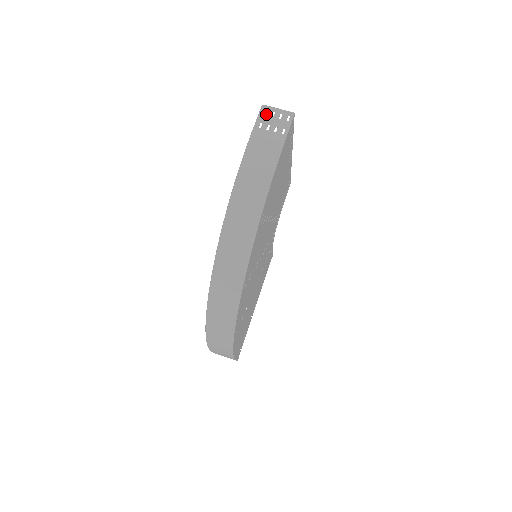
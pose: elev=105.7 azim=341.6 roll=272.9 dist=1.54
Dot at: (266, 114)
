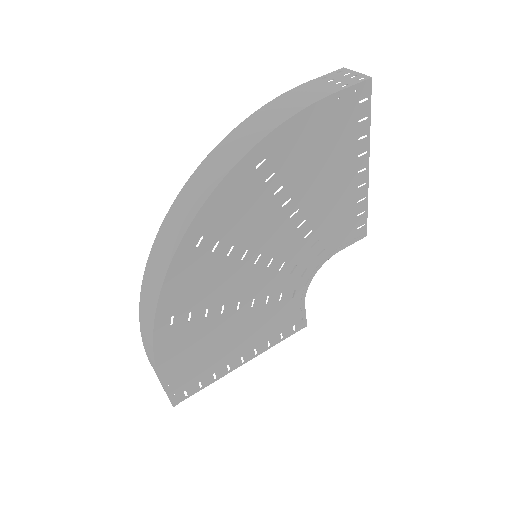
Dot at: (339, 73)
